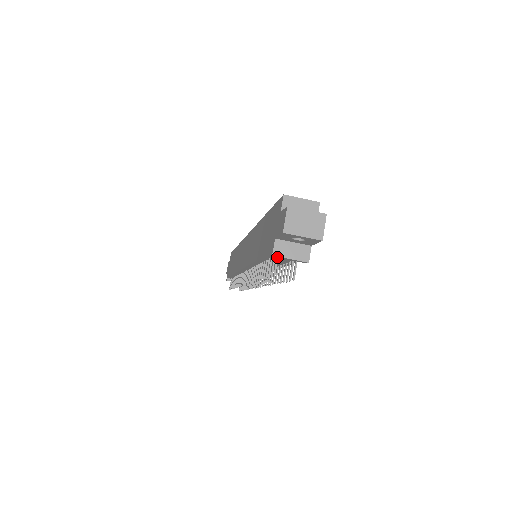
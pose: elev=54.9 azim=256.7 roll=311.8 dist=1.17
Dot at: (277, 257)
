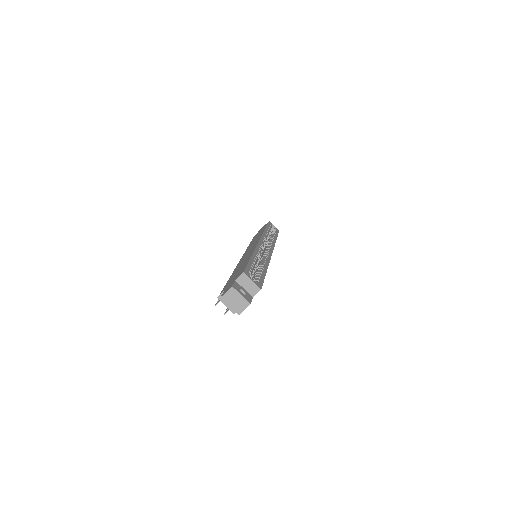
Dot at: (220, 299)
